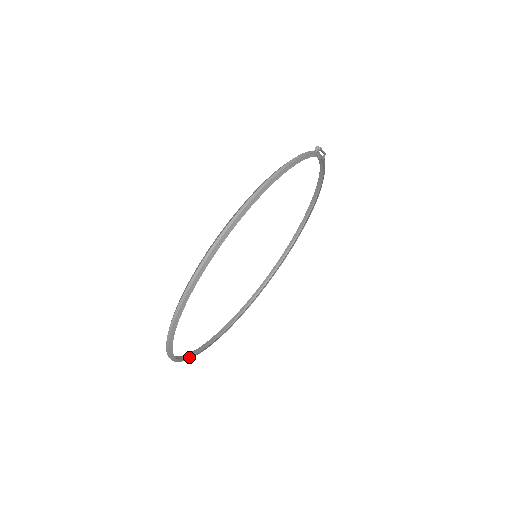
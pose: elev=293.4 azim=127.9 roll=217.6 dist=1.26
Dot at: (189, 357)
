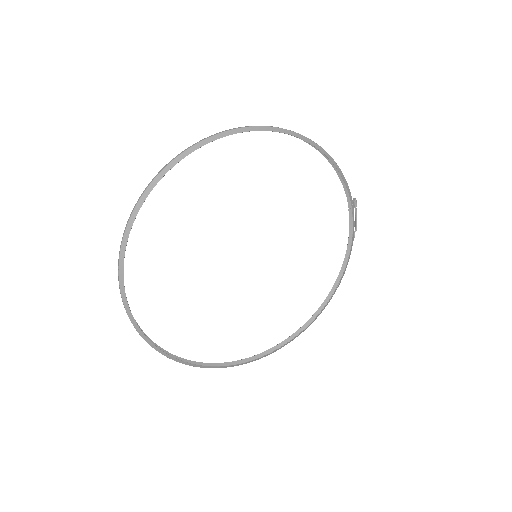
Dot at: (122, 299)
